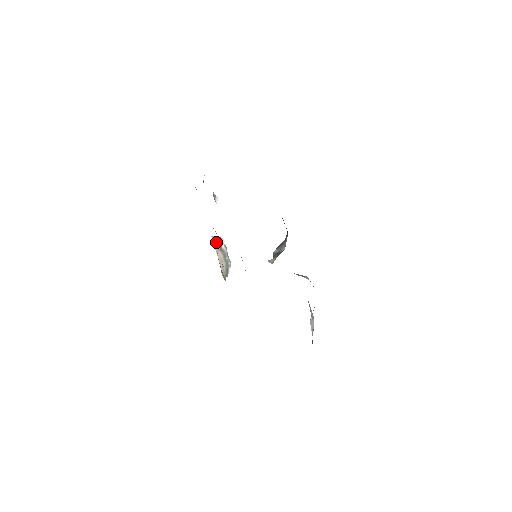
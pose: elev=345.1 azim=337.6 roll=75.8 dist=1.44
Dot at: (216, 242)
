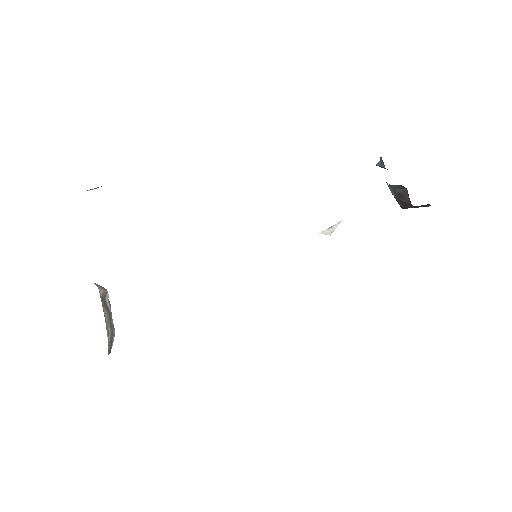
Dot at: (101, 293)
